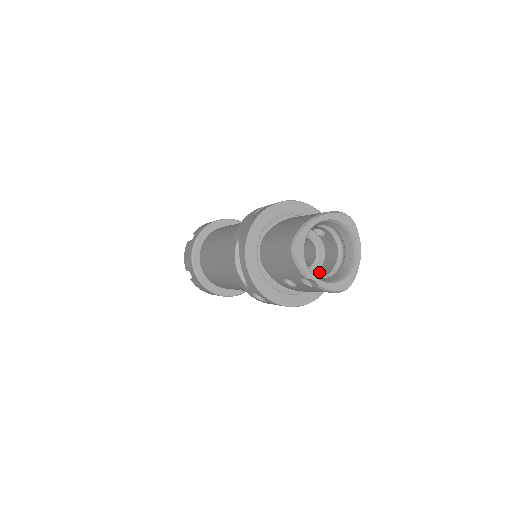
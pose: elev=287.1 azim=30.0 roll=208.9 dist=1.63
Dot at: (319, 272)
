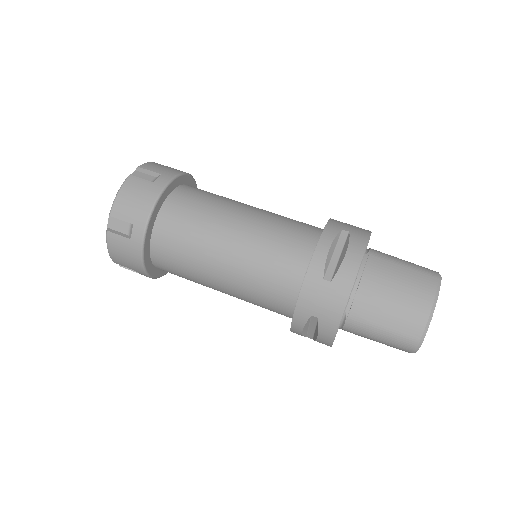
Dot at: occluded
